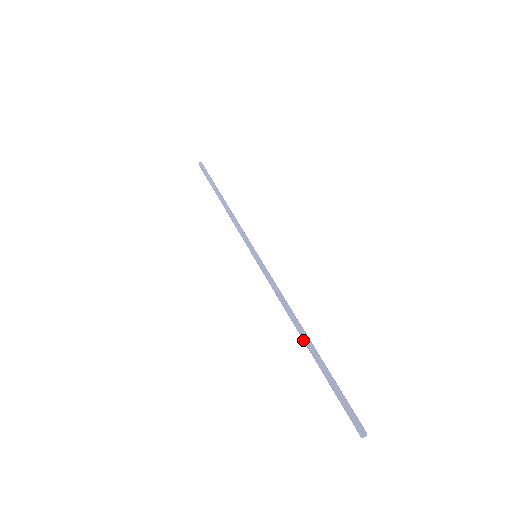
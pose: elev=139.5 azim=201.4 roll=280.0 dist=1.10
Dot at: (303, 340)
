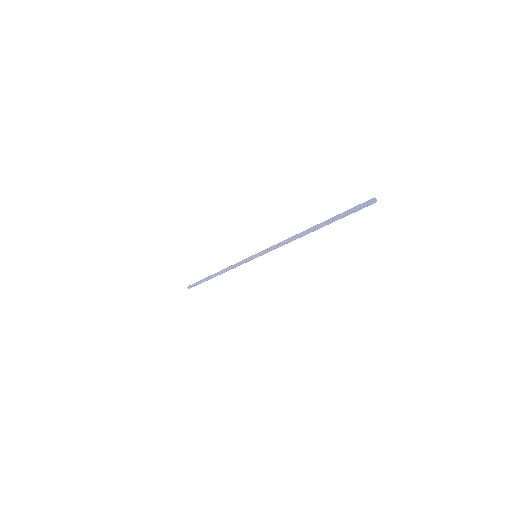
Dot at: (311, 229)
